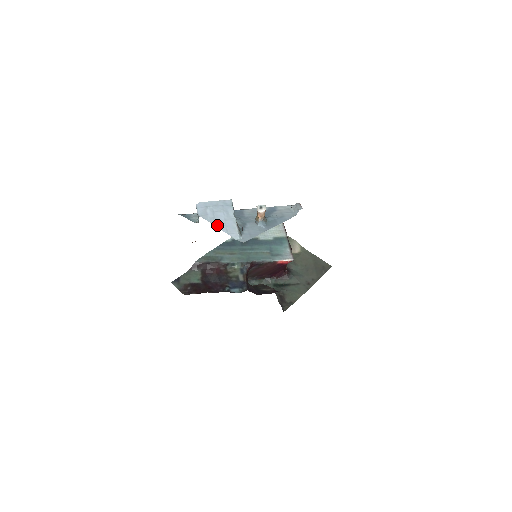
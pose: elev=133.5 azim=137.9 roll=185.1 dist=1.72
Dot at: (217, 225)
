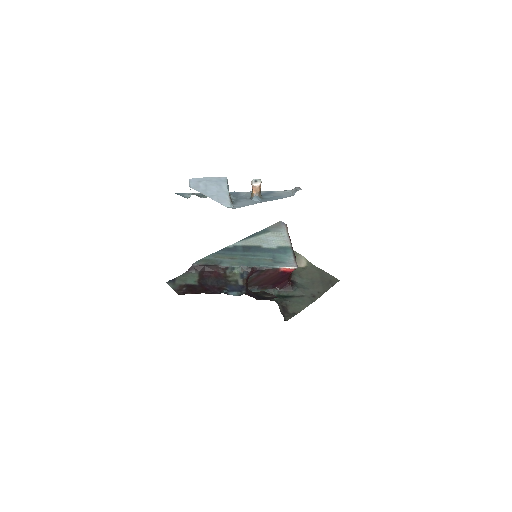
Dot at: (208, 195)
